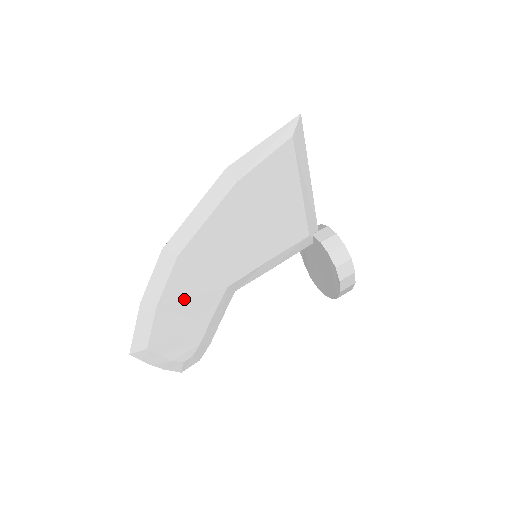
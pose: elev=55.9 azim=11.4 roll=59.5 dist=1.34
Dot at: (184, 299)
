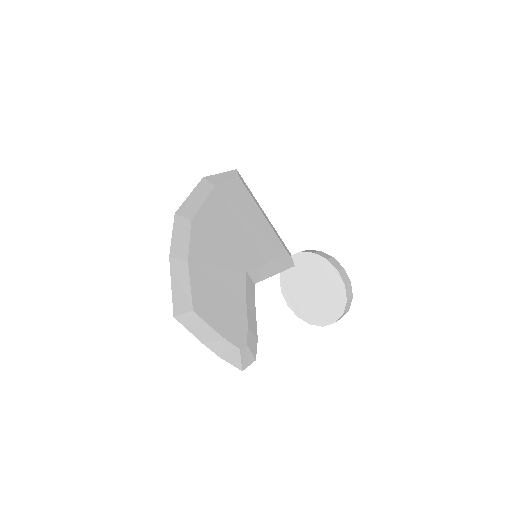
Dot at: (211, 266)
